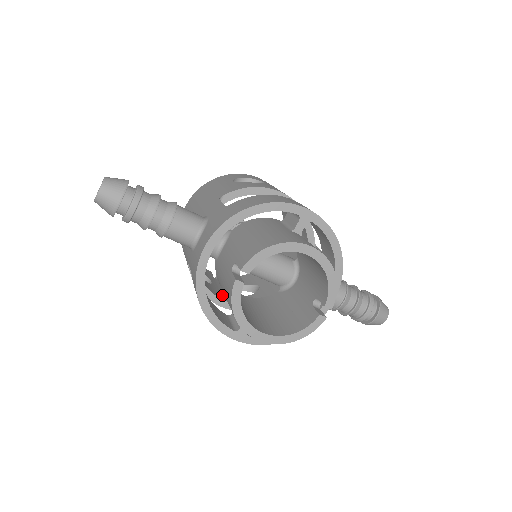
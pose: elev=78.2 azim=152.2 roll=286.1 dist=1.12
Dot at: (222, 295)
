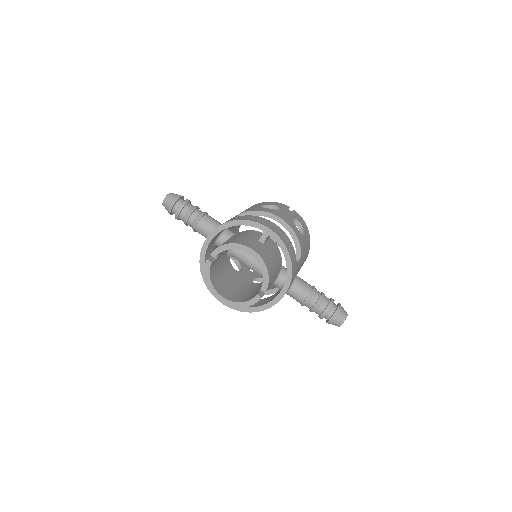
Dot at: occluded
